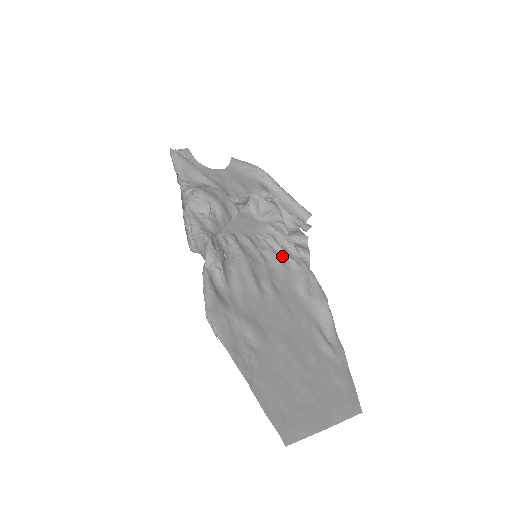
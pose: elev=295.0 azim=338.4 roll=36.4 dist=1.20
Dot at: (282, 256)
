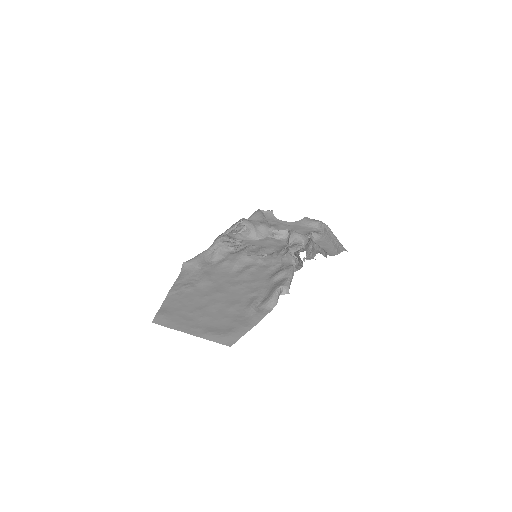
Dot at: (279, 261)
